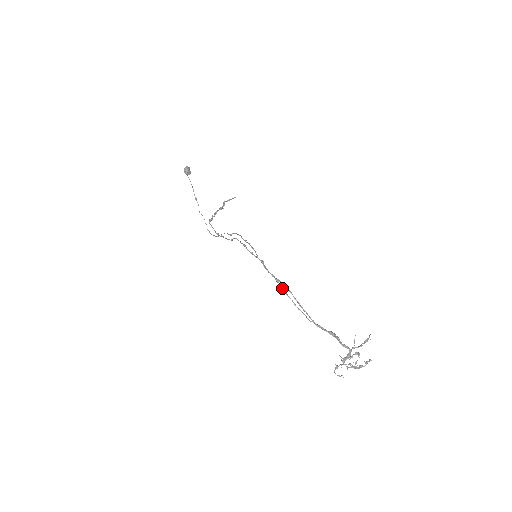
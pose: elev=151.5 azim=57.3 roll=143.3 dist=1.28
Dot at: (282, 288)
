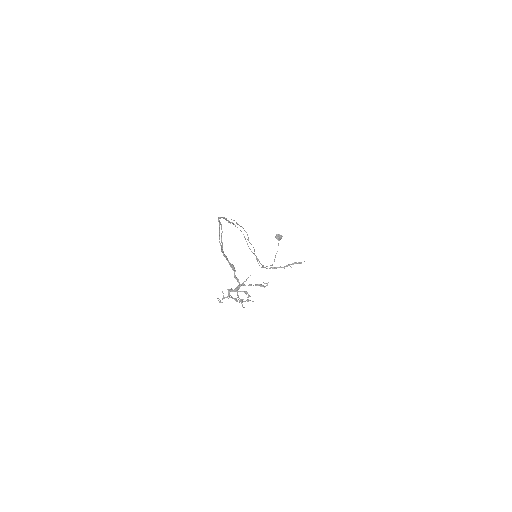
Dot at: (219, 228)
